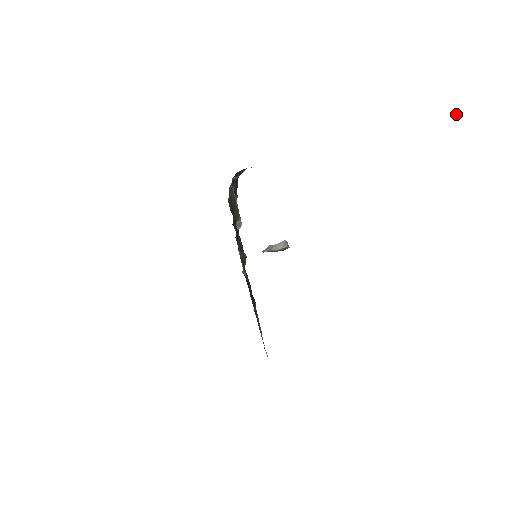
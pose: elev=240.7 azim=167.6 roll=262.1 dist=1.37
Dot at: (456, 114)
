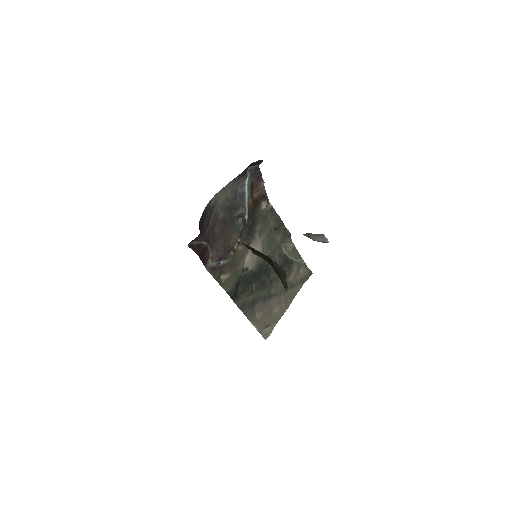
Dot at: out of frame
